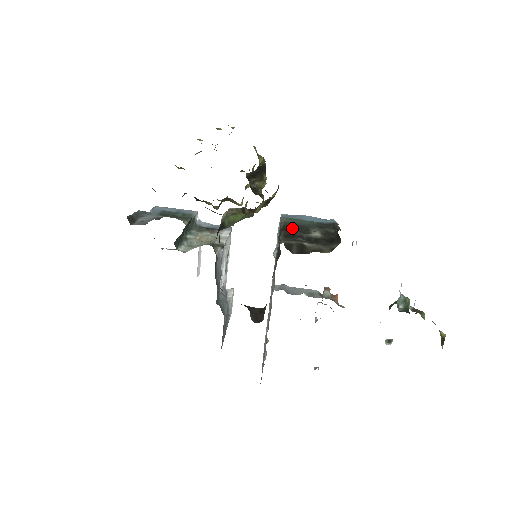
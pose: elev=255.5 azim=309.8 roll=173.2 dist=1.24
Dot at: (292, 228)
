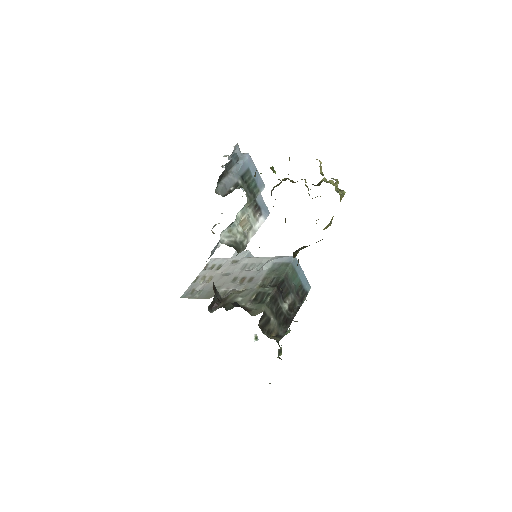
Dot at: (283, 287)
